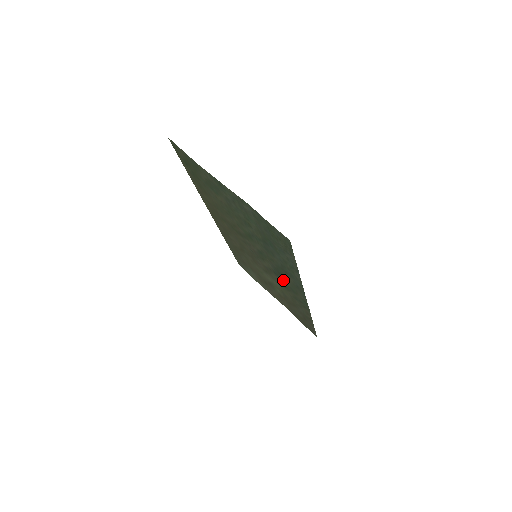
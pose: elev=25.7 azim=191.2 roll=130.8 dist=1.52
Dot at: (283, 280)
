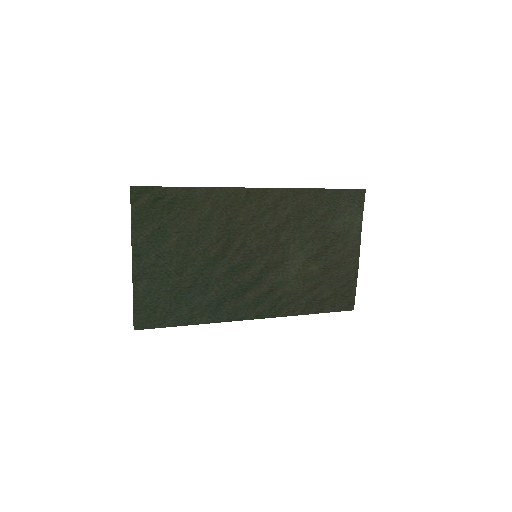
Dot at: (255, 291)
